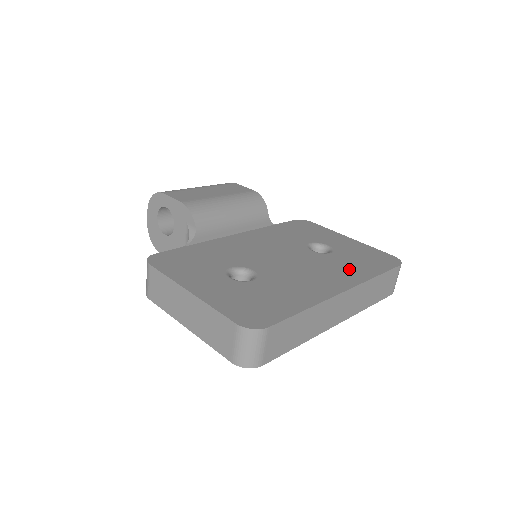
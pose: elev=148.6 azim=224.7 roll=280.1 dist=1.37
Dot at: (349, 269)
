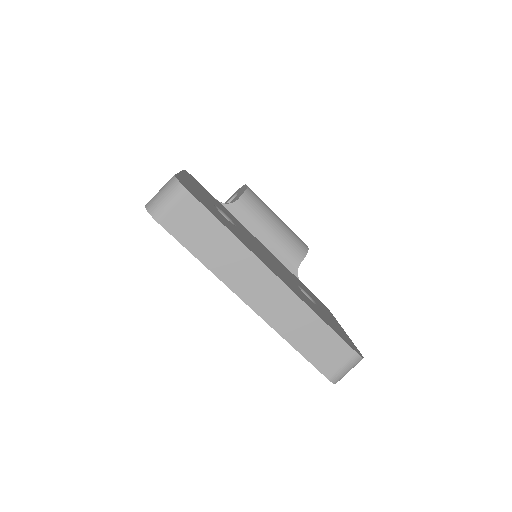
Dot at: occluded
